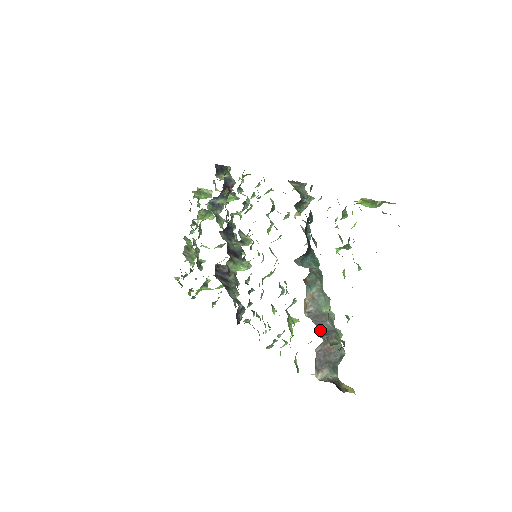
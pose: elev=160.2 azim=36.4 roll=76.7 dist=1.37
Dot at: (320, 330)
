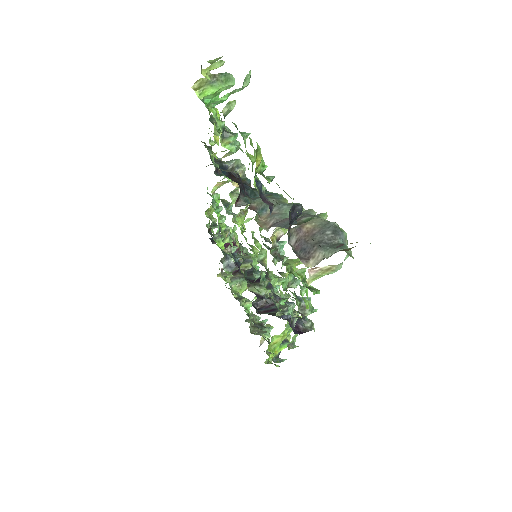
Dot at: (286, 227)
